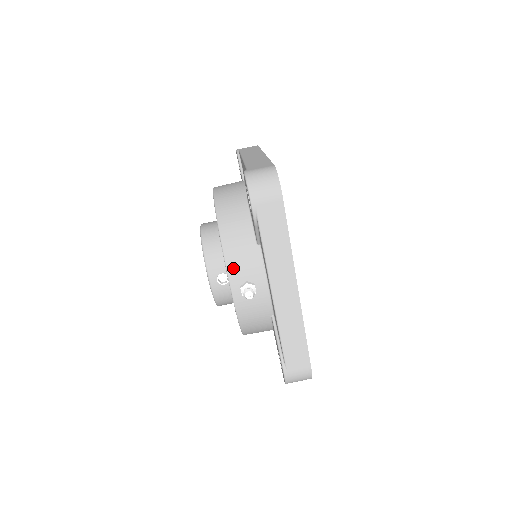
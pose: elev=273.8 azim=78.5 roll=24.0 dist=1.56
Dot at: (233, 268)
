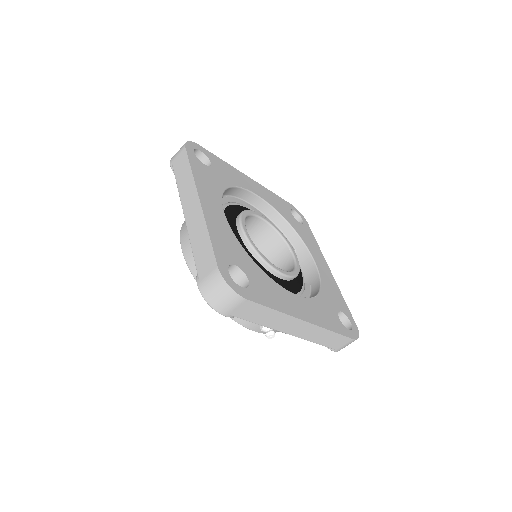
Dot at: (245, 322)
